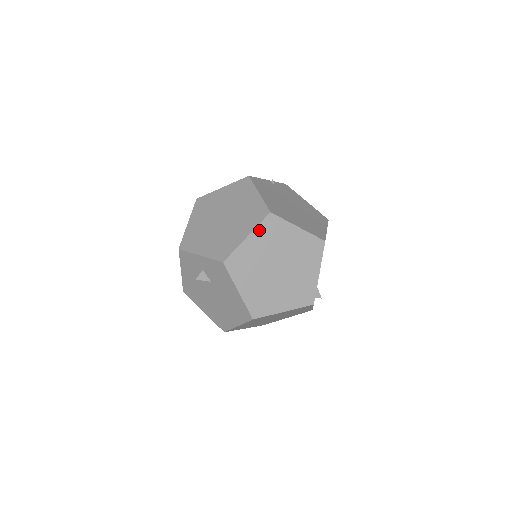
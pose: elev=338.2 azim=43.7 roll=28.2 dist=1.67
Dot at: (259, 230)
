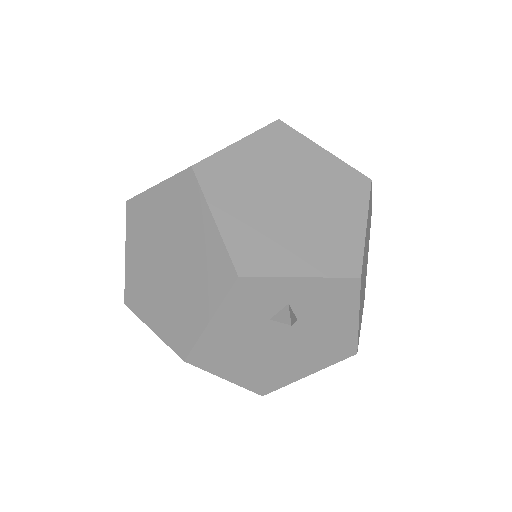
Dot at: (368, 211)
